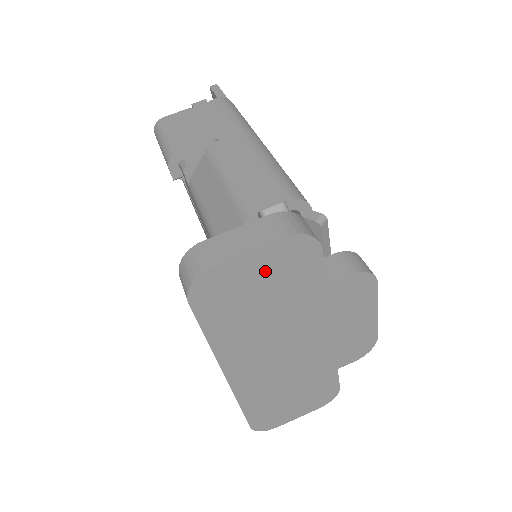
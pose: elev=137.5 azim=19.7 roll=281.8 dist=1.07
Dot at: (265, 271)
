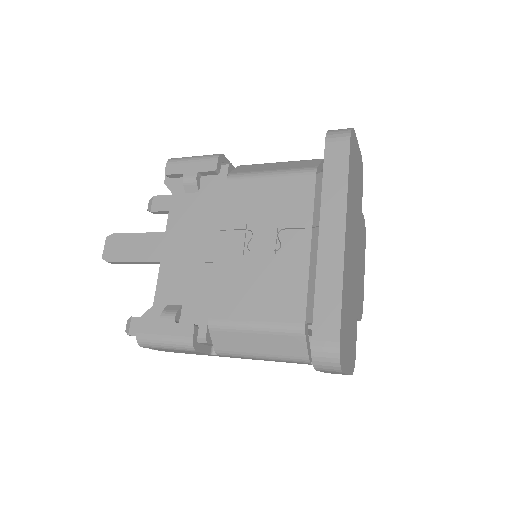
Dot at: (358, 164)
